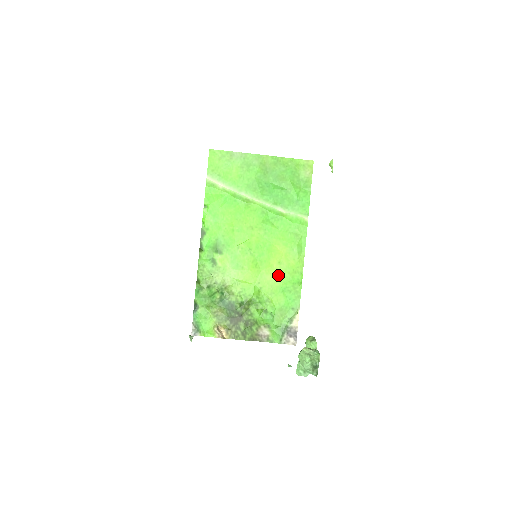
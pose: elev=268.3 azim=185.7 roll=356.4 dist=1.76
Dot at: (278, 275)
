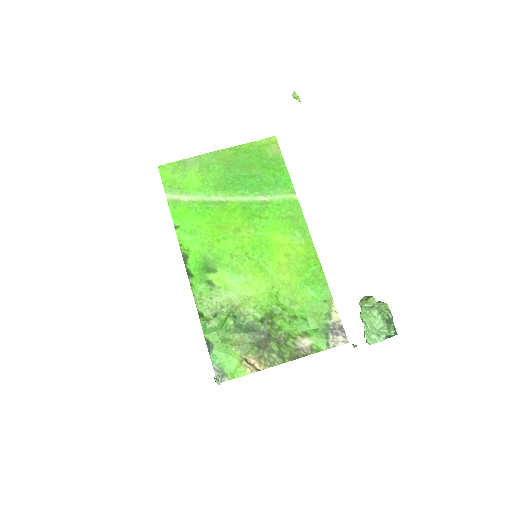
Dot at: (291, 270)
